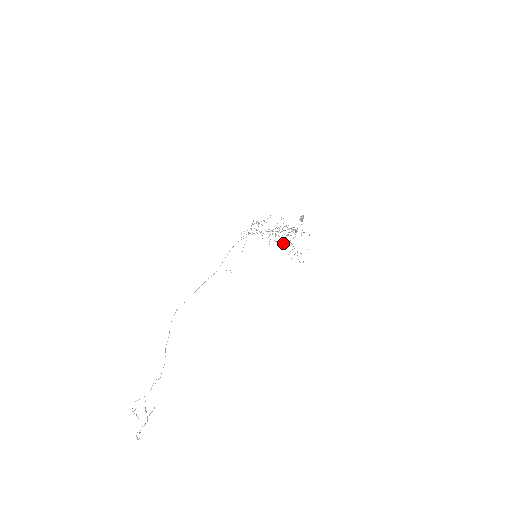
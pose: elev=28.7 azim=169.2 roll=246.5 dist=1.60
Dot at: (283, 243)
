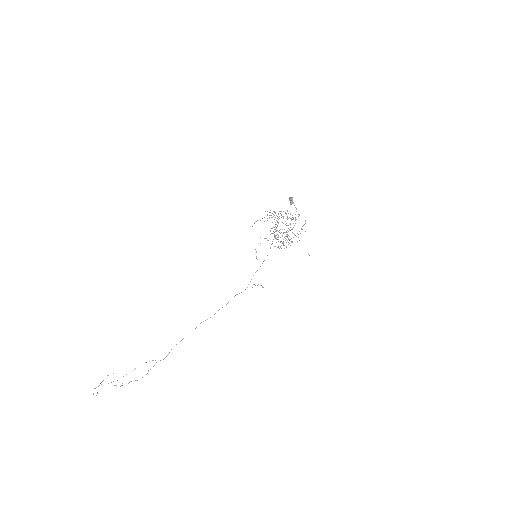
Dot at: (278, 235)
